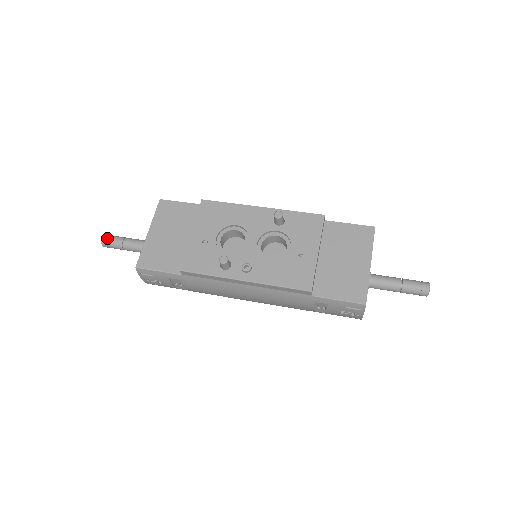
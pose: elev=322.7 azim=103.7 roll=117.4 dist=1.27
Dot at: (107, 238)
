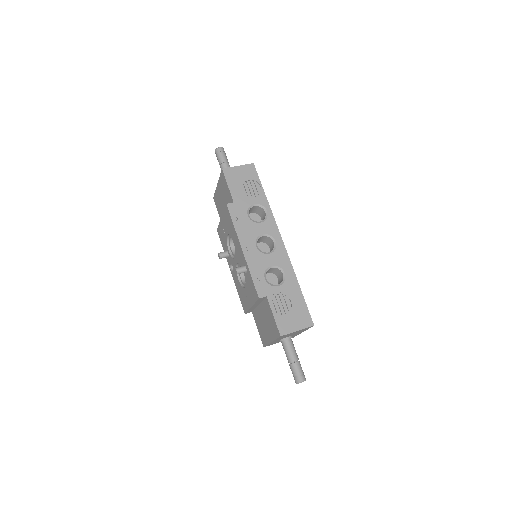
Dot at: (216, 154)
